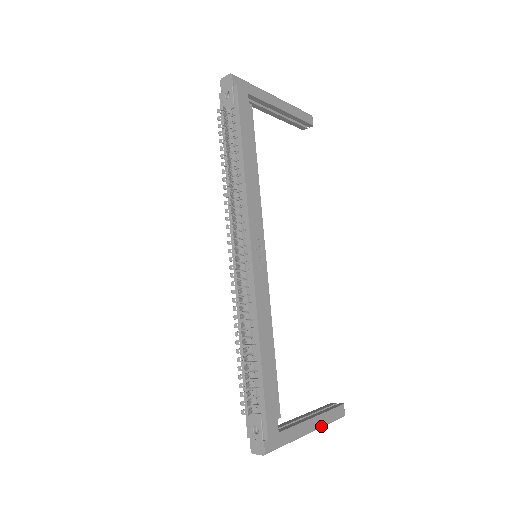
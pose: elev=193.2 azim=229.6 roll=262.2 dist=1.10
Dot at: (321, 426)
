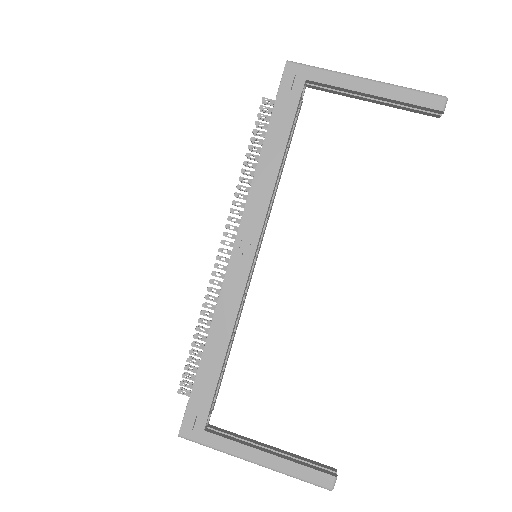
Dot at: (276, 470)
